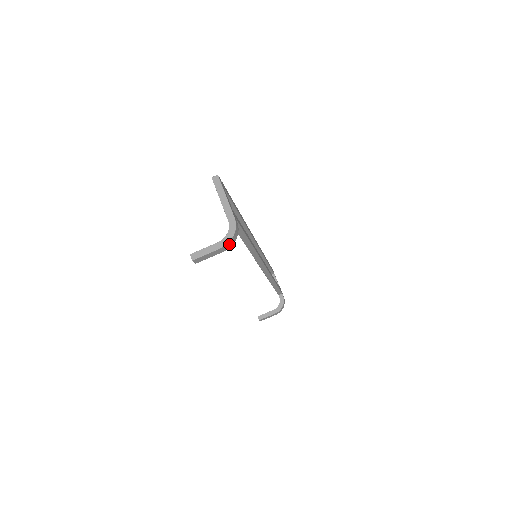
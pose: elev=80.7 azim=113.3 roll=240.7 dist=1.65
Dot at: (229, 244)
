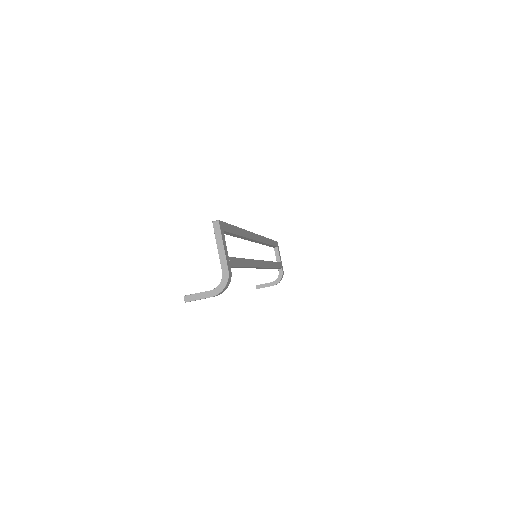
Dot at: (220, 293)
